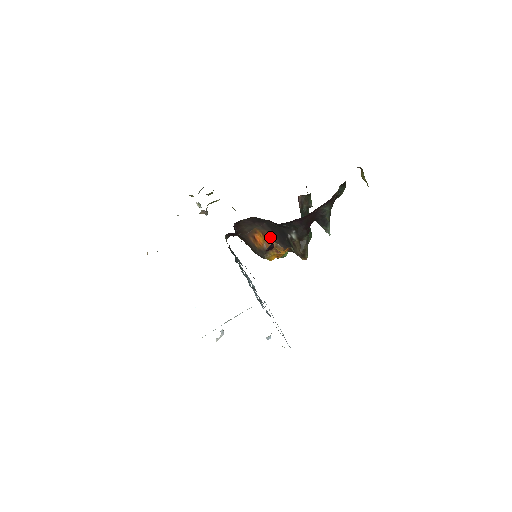
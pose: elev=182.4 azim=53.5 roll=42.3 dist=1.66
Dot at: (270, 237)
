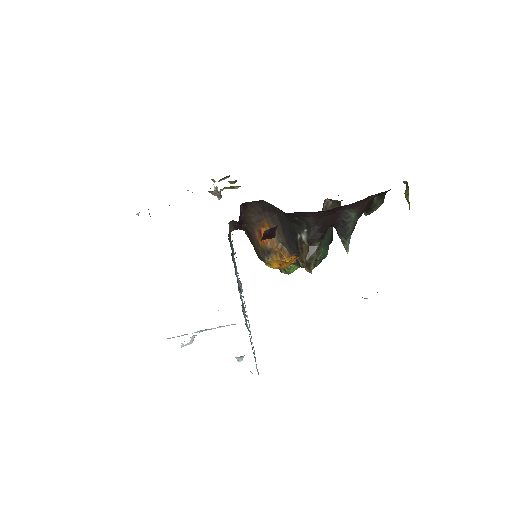
Dot at: (278, 235)
